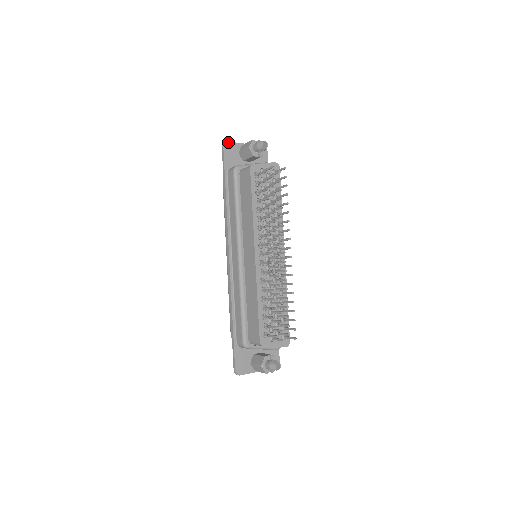
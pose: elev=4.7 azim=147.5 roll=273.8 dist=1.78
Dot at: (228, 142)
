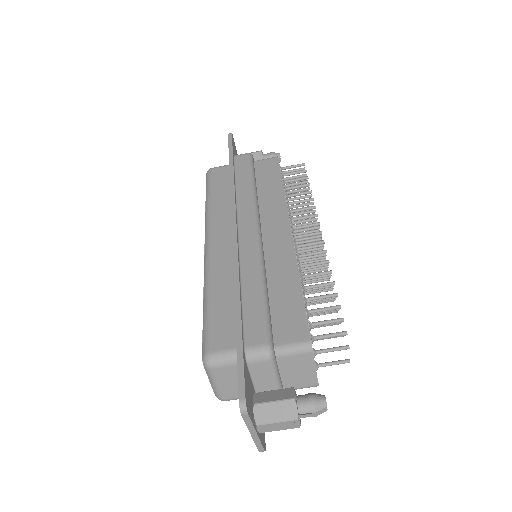
Dot at: occluded
